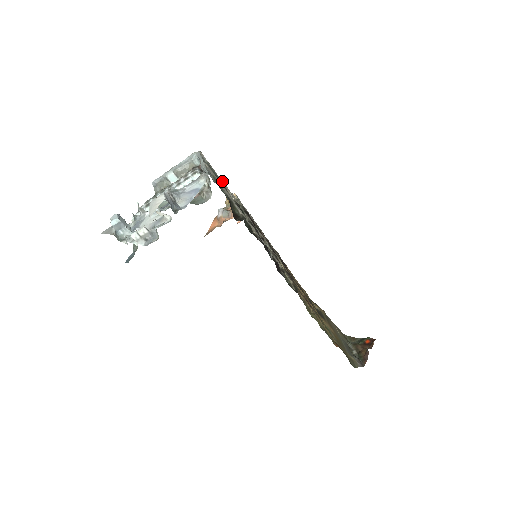
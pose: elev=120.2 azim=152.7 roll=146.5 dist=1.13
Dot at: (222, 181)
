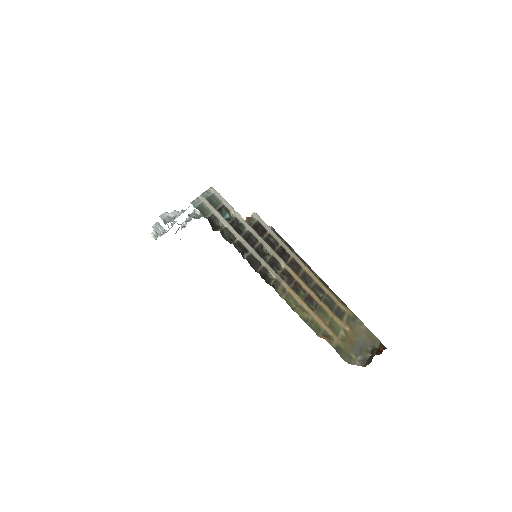
Dot at: (228, 205)
